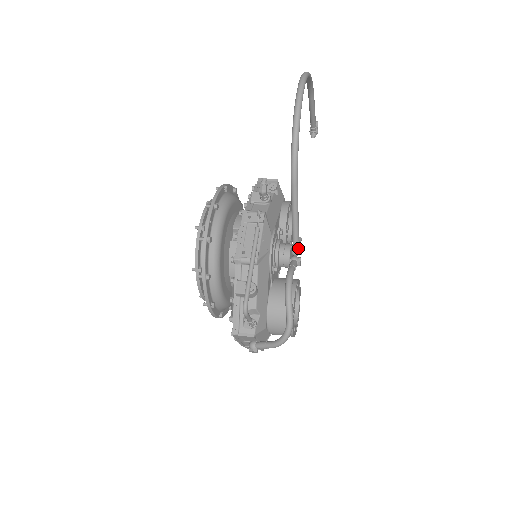
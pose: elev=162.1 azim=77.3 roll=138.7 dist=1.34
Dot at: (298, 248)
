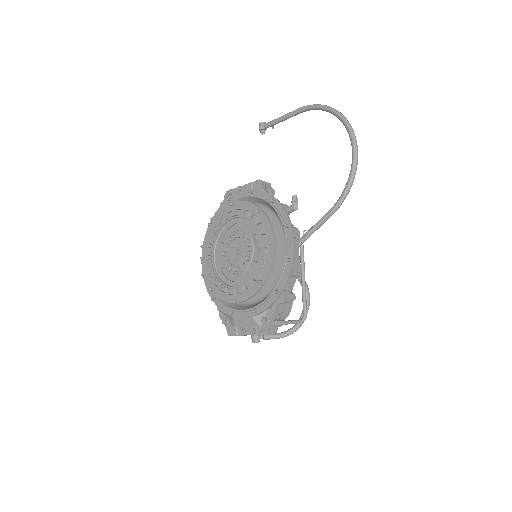
Dot at: occluded
